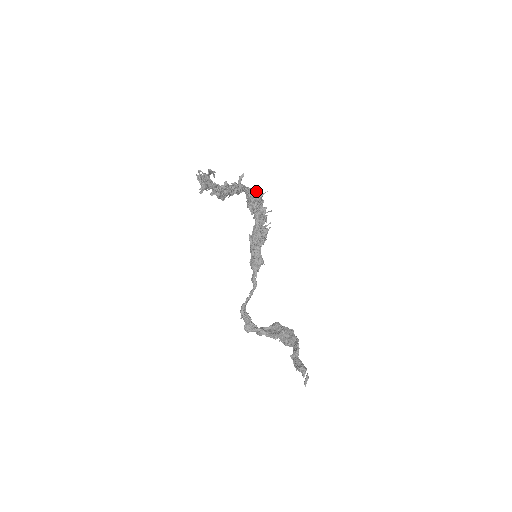
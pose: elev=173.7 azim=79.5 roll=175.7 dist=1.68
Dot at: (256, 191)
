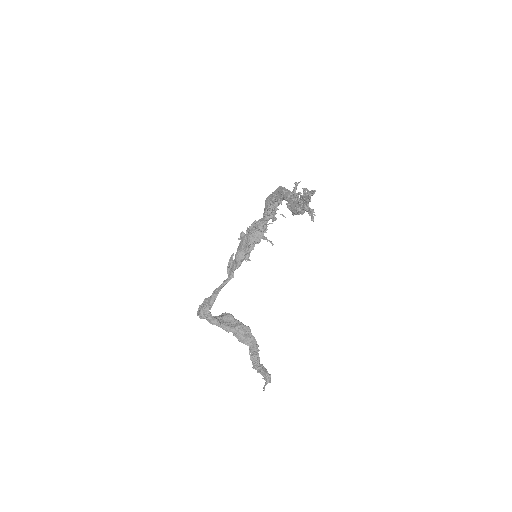
Dot at: occluded
